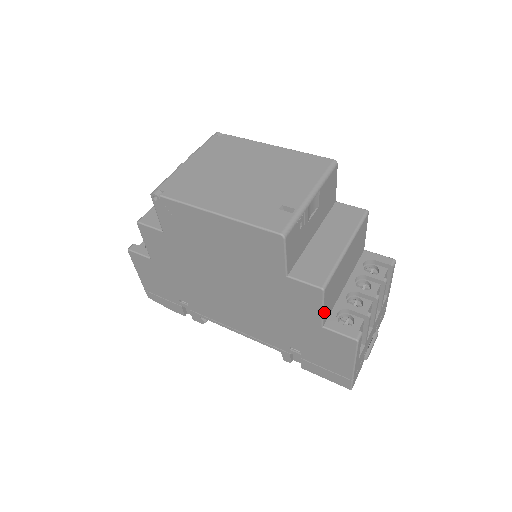
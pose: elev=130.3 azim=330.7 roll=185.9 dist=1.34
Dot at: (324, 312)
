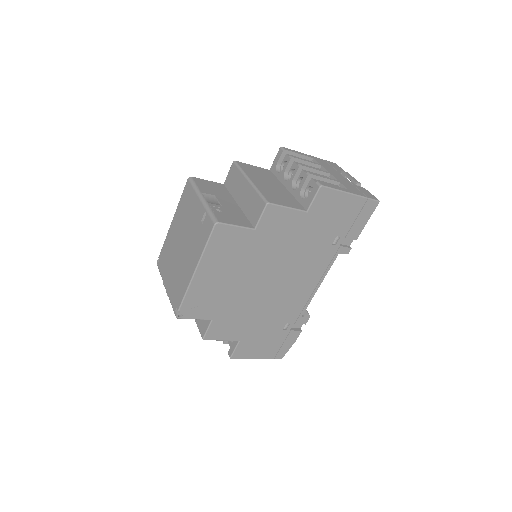
Dot at: (292, 207)
